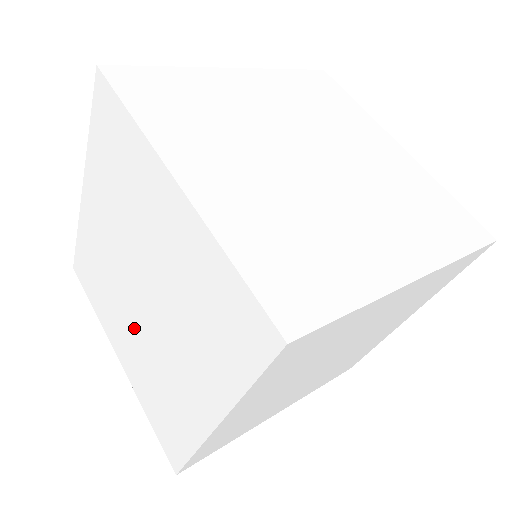
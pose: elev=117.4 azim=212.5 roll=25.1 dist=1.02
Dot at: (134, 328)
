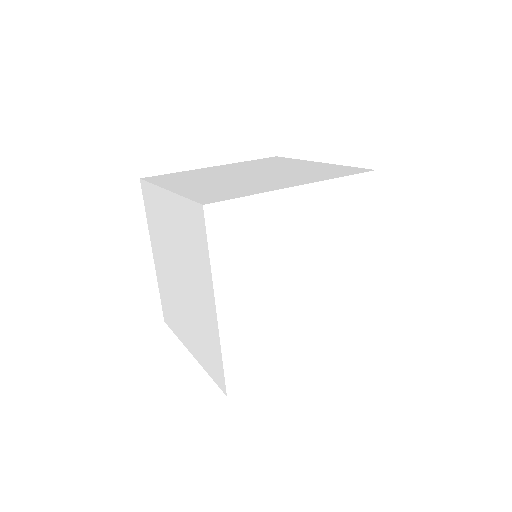
Dot at: (168, 271)
